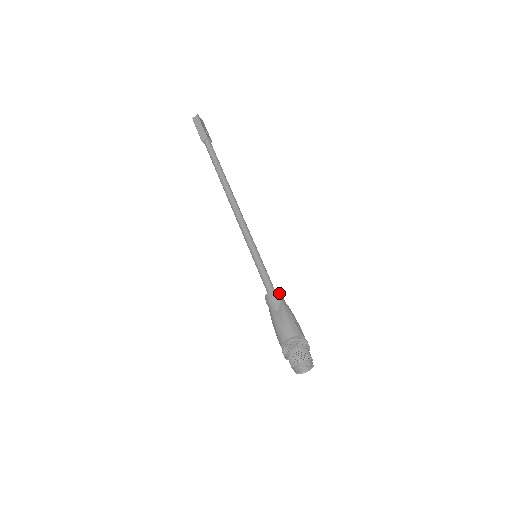
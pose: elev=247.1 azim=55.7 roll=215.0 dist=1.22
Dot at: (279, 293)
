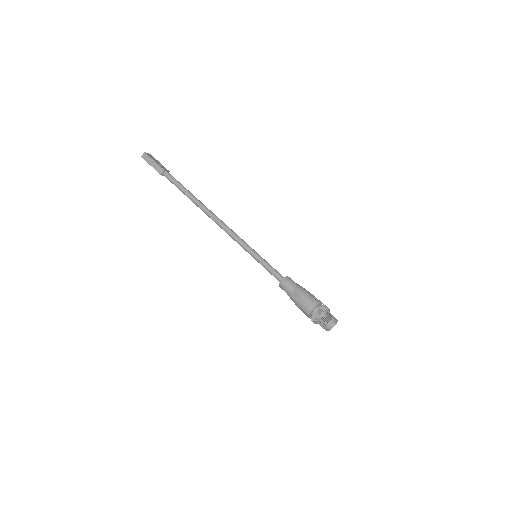
Dot at: (288, 279)
